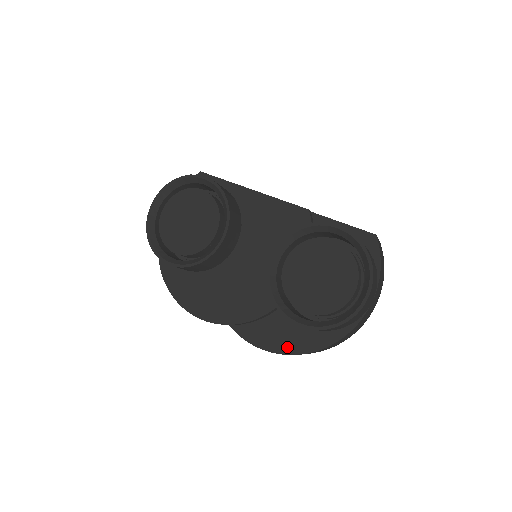
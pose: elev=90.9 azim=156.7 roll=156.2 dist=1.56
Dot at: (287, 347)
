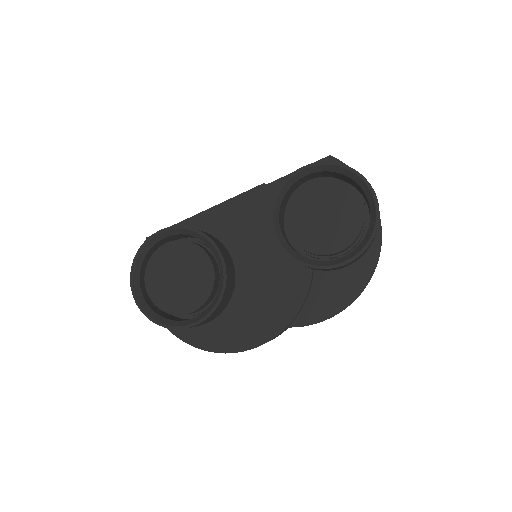
Dot at: (349, 295)
